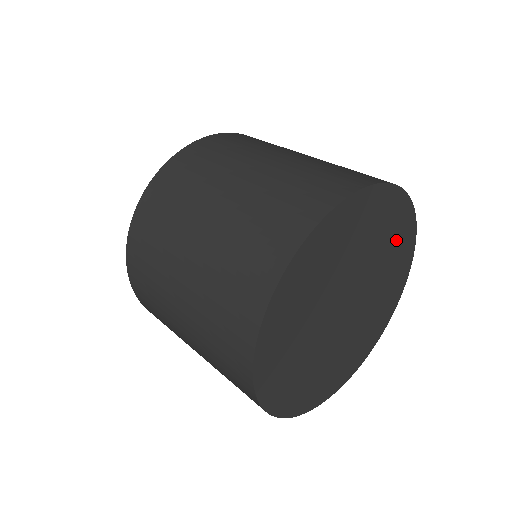
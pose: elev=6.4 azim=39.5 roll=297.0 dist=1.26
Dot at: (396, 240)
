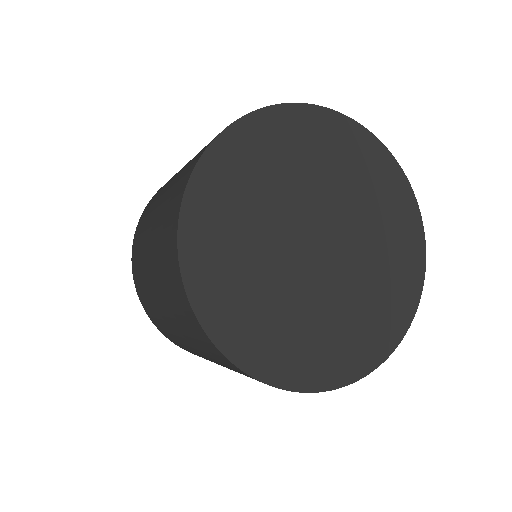
Dot at: (371, 178)
